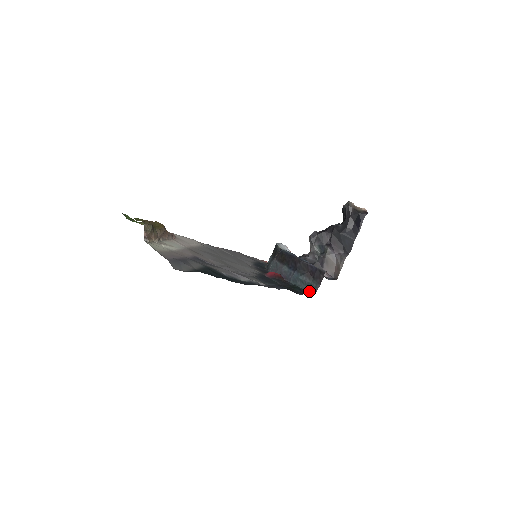
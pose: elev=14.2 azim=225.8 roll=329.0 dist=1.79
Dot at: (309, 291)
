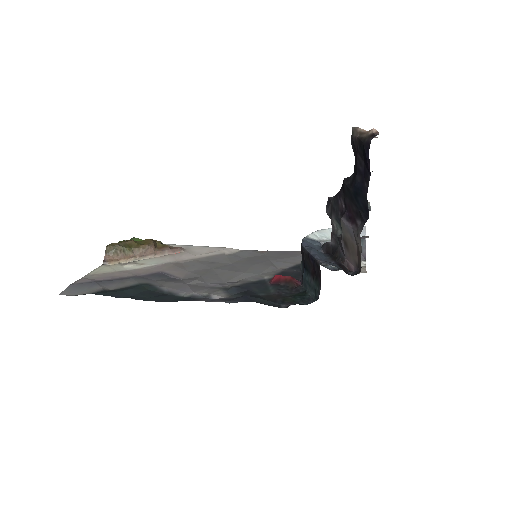
Dot at: (315, 299)
